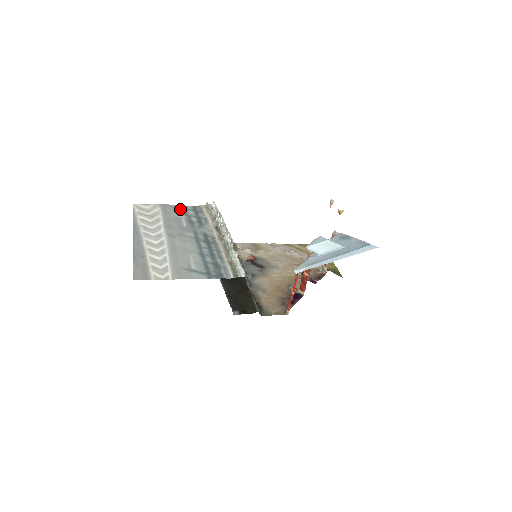
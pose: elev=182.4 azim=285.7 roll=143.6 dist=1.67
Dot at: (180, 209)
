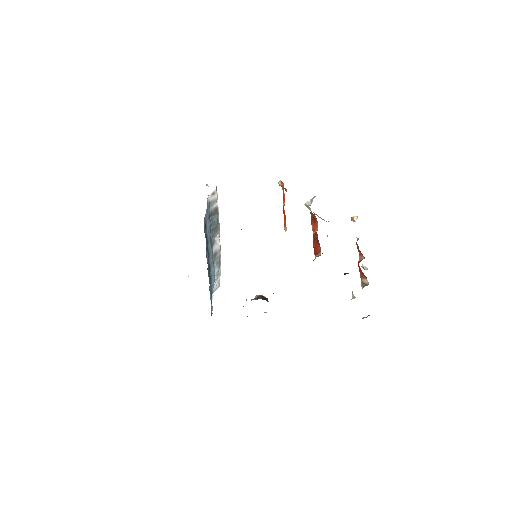
Dot at: occluded
